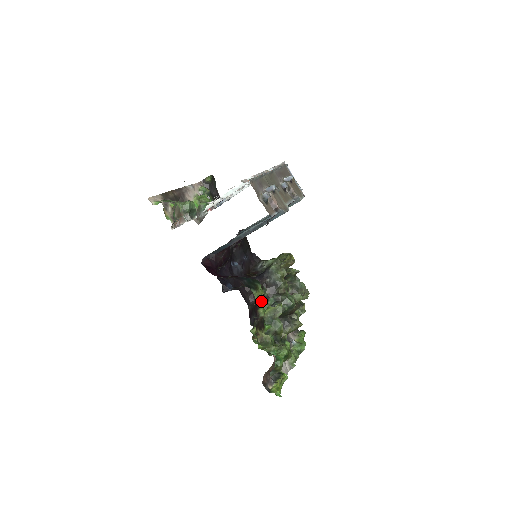
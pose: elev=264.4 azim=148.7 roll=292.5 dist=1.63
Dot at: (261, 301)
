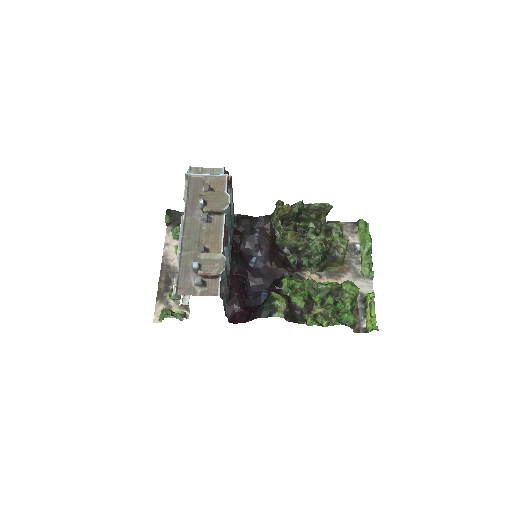
Dot at: (292, 296)
